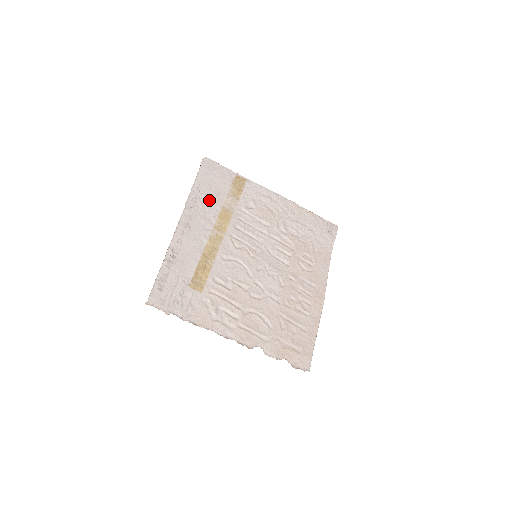
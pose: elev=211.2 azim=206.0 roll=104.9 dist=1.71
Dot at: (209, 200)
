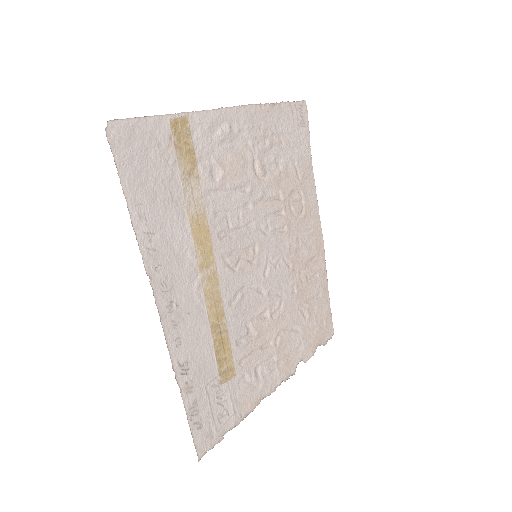
Dot at: (167, 224)
